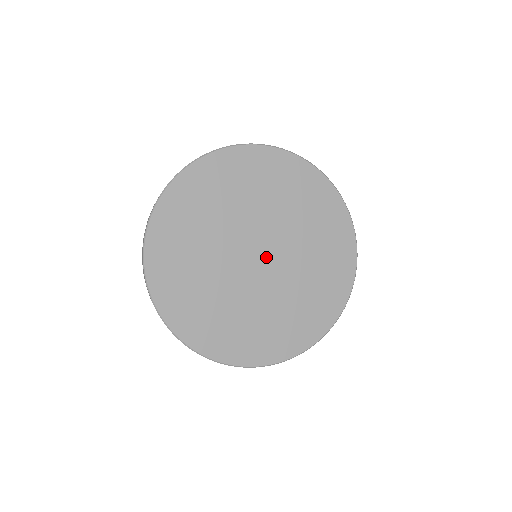
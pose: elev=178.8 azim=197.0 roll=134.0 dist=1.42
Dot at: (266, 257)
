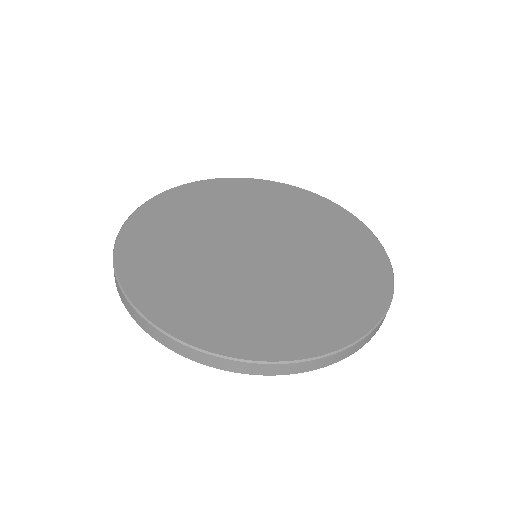
Dot at: (267, 252)
